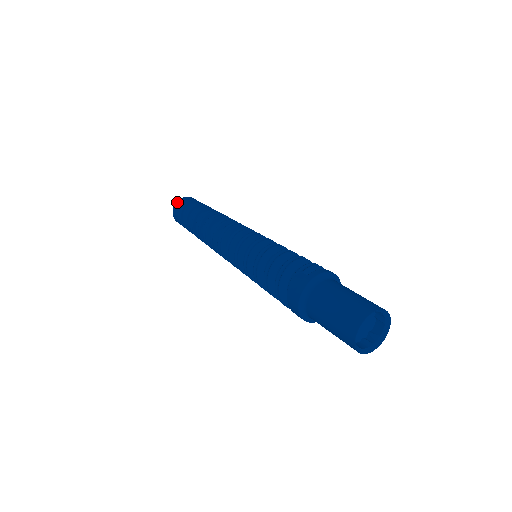
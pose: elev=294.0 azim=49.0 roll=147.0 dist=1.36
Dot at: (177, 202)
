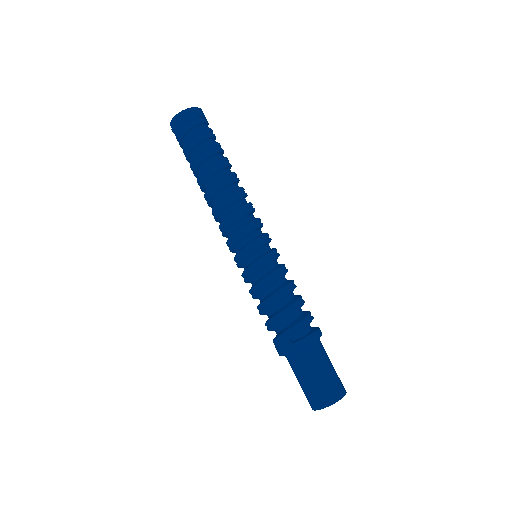
Dot at: (175, 119)
